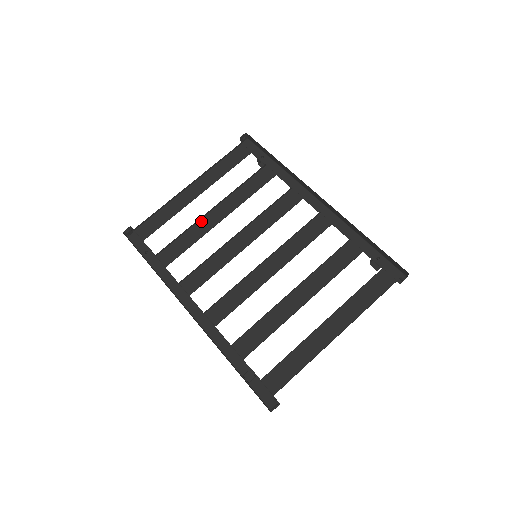
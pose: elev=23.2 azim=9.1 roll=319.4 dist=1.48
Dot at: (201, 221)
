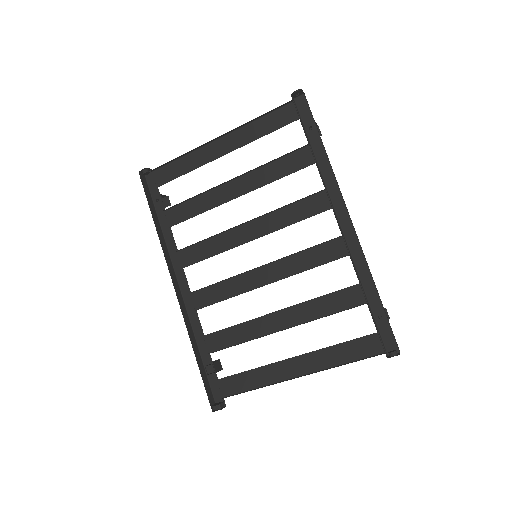
Dot at: (217, 189)
